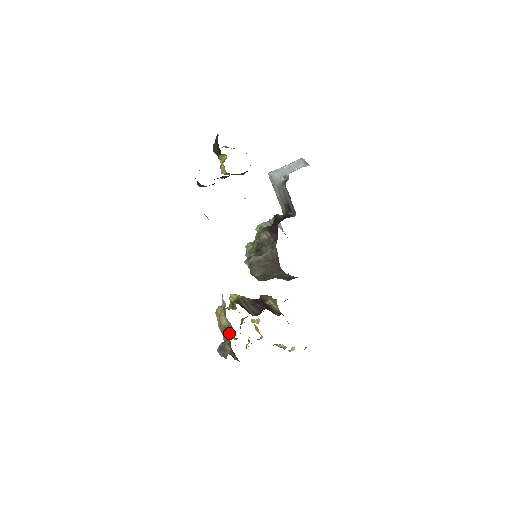
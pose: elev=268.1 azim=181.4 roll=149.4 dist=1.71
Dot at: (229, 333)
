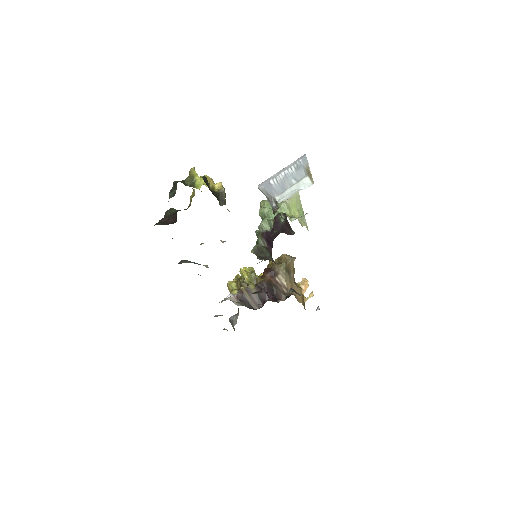
Dot at: (238, 309)
